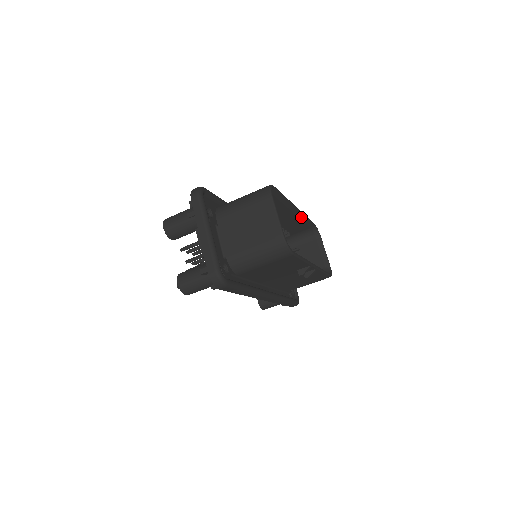
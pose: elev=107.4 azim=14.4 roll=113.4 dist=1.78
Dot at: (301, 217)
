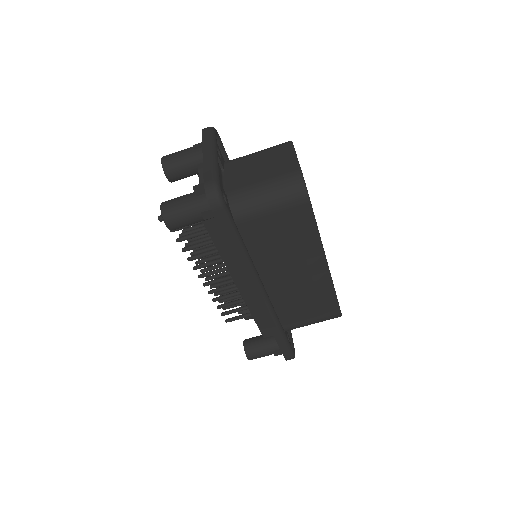
Dot at: occluded
